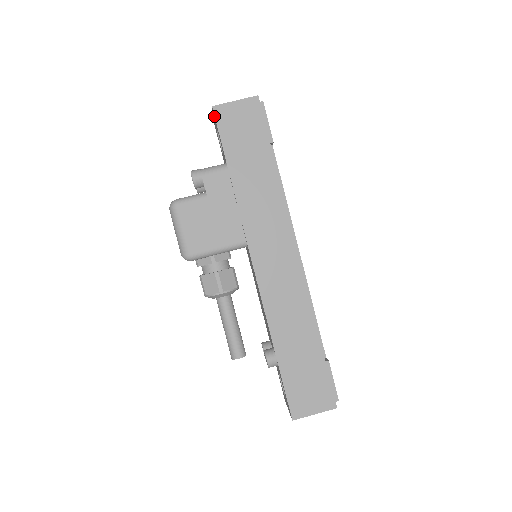
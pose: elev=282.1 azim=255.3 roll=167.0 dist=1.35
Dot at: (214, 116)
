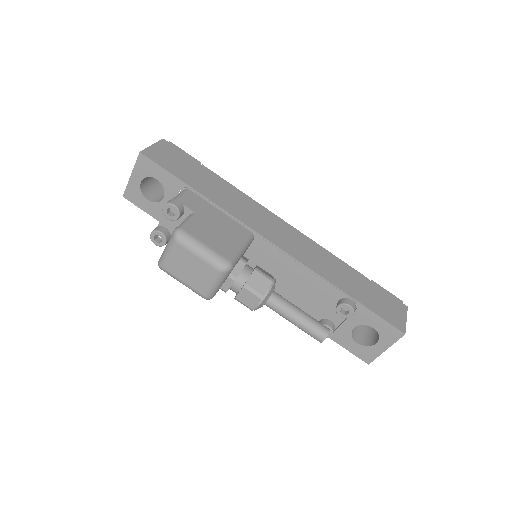
Dot at: (145, 160)
